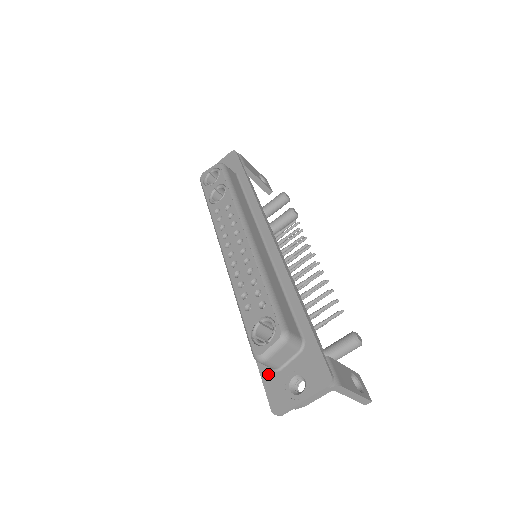
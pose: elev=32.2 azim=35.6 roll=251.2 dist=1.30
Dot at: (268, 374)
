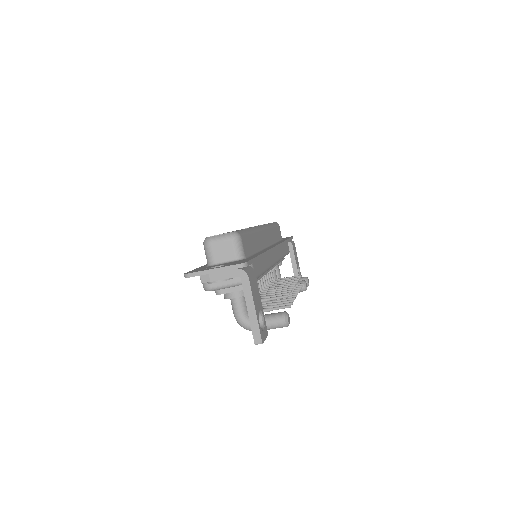
Dot at: (203, 267)
